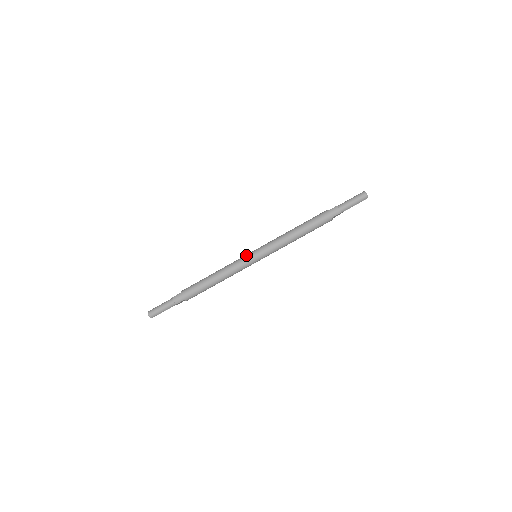
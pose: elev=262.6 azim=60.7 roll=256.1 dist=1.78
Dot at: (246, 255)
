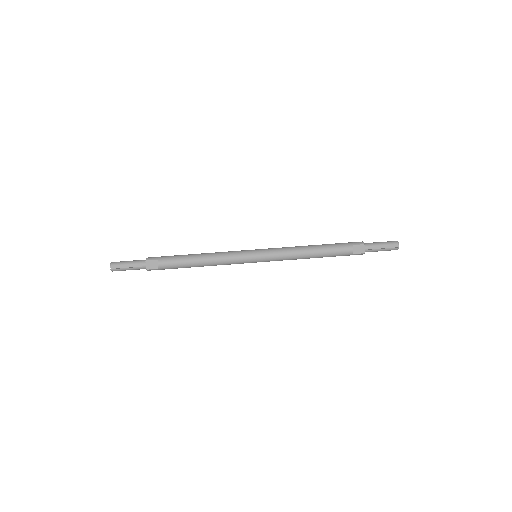
Dot at: occluded
